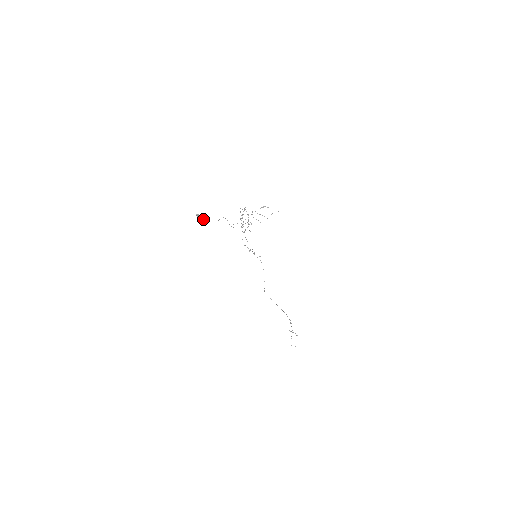
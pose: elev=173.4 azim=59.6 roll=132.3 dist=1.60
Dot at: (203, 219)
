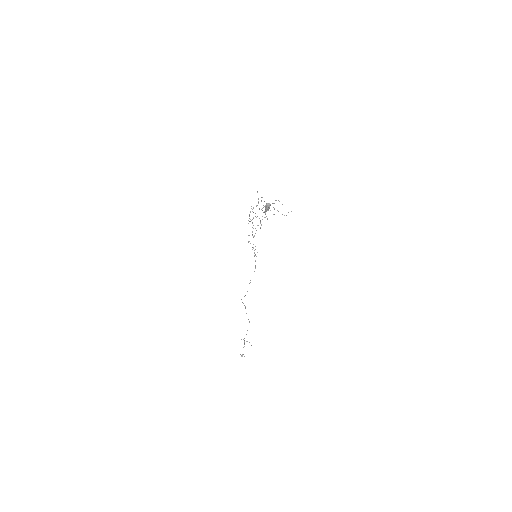
Dot at: (259, 209)
